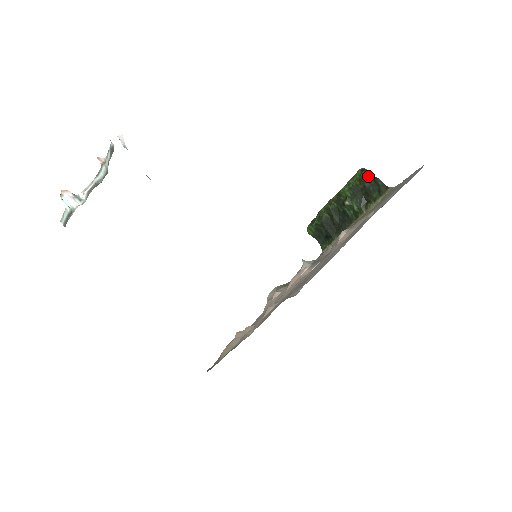
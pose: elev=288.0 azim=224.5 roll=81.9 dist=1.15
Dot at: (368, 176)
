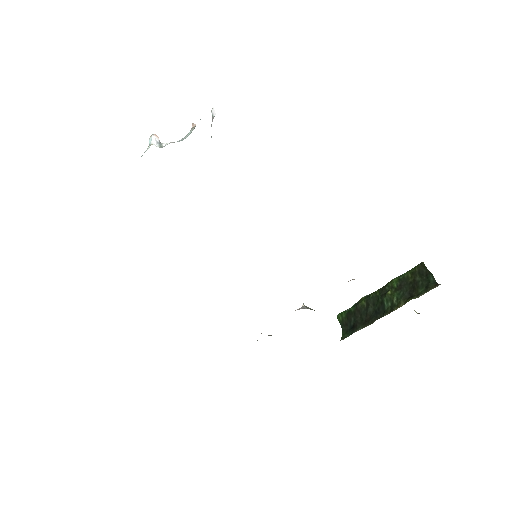
Dot at: (423, 270)
